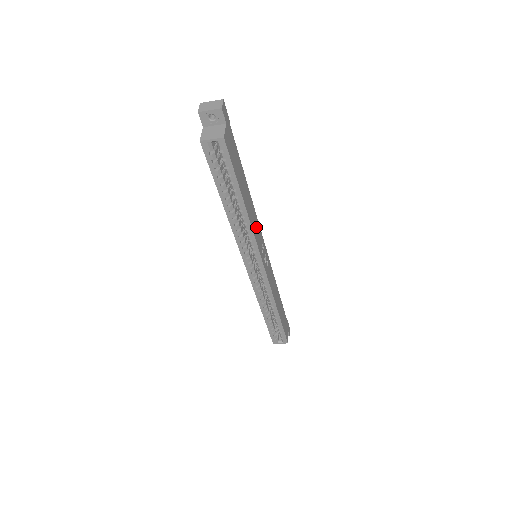
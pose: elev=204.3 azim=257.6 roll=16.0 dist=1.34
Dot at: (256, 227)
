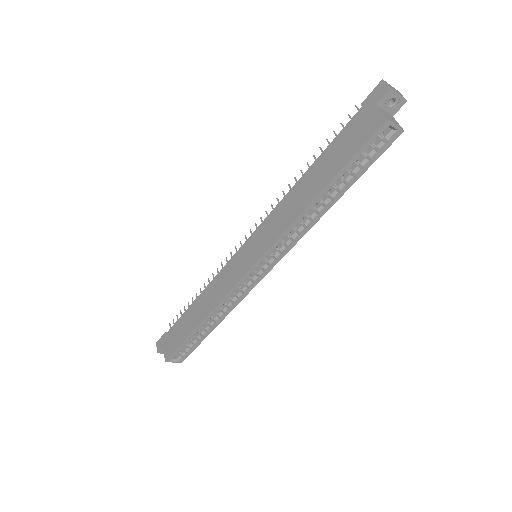
Dot at: occluded
